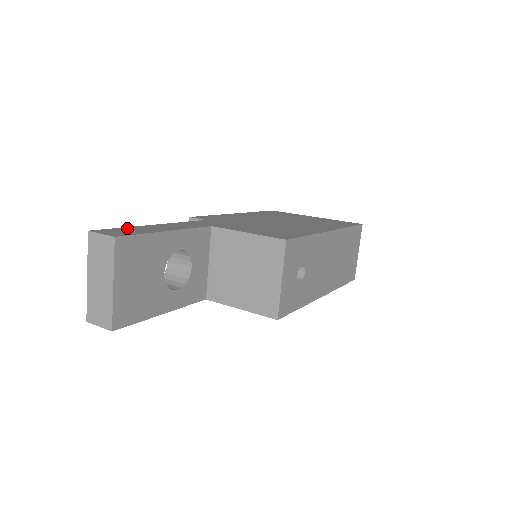
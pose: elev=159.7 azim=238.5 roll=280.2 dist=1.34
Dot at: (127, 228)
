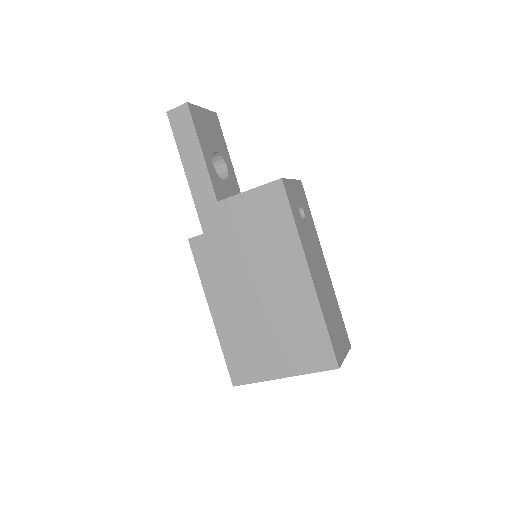
Dot at: occluded
